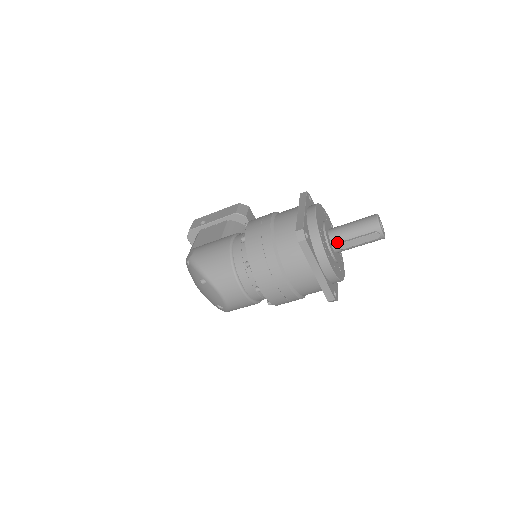
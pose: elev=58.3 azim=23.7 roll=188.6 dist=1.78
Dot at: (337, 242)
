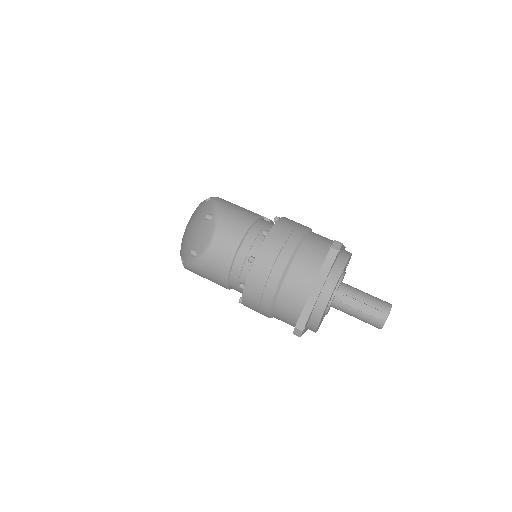
Dot at: (344, 293)
